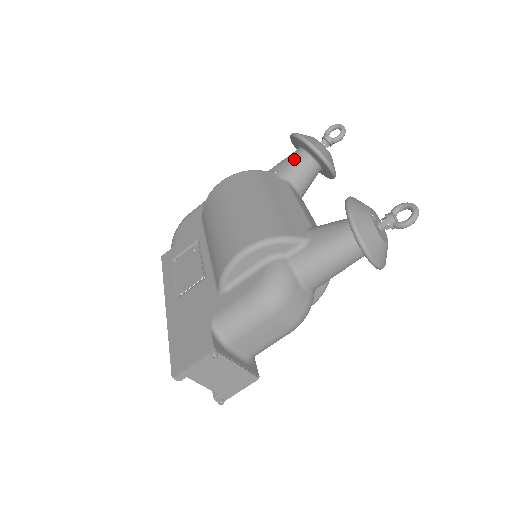
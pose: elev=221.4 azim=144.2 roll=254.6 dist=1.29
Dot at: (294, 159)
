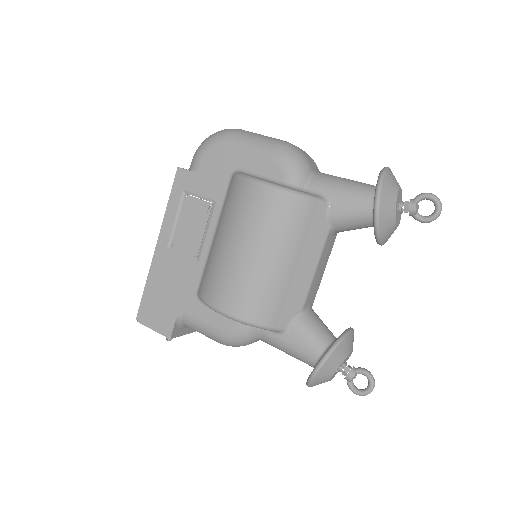
Dot at: (357, 211)
